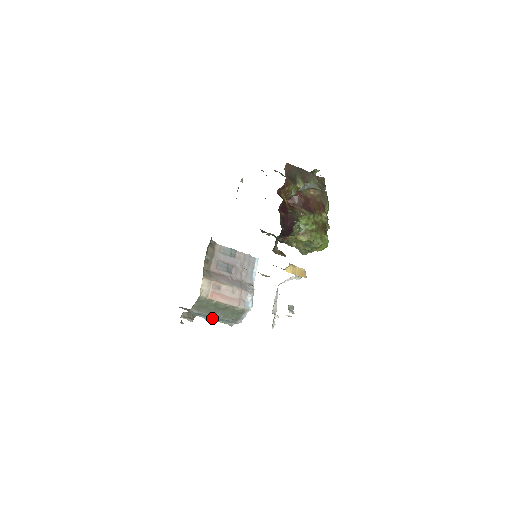
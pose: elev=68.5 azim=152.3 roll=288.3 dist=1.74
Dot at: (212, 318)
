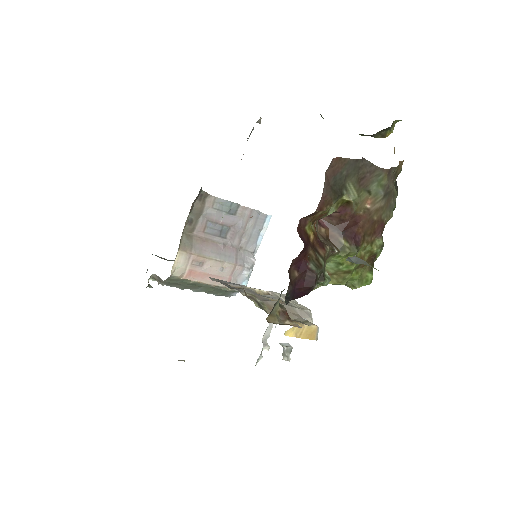
Dot at: occluded
